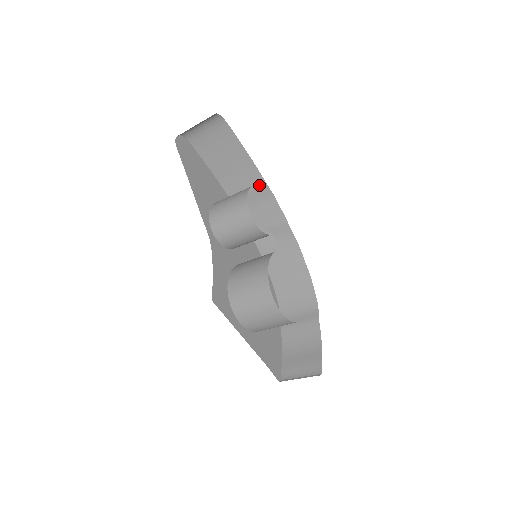
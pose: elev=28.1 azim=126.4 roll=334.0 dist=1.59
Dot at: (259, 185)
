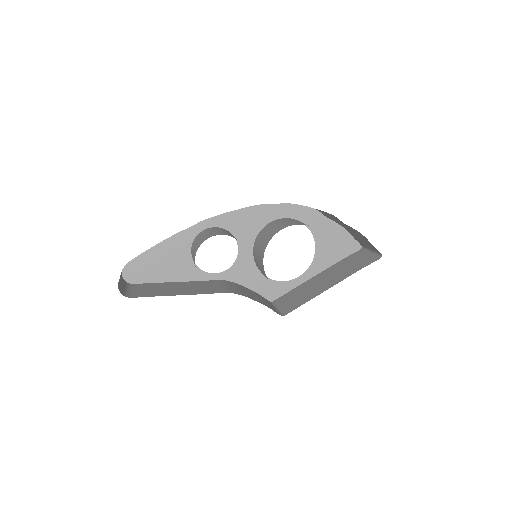
Dot at: occluded
